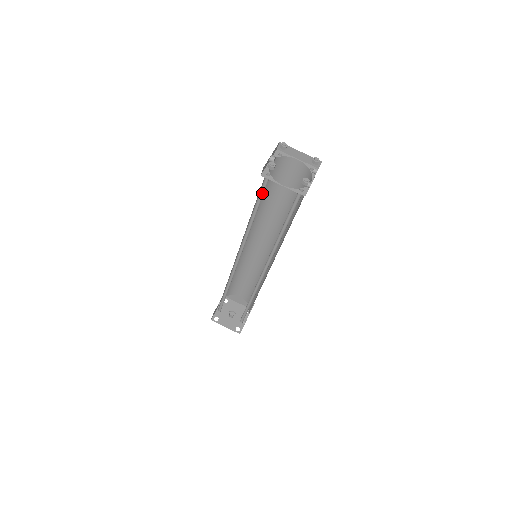
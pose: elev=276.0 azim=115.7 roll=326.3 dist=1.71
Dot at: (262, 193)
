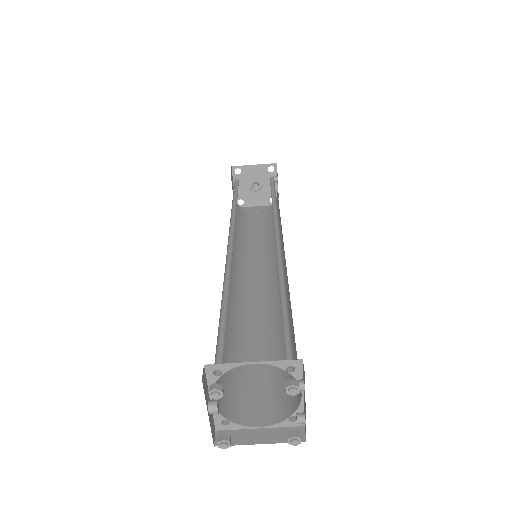
Dot at: (228, 381)
